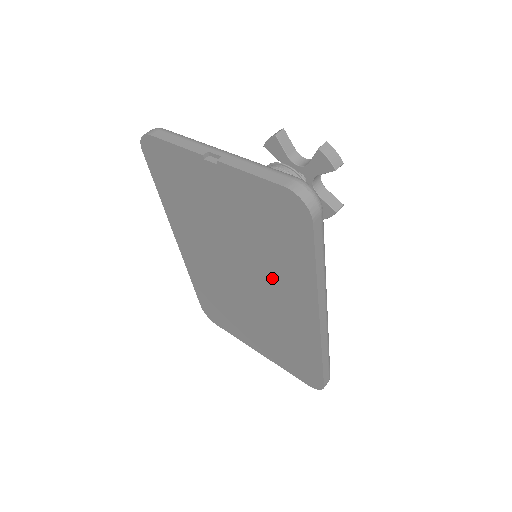
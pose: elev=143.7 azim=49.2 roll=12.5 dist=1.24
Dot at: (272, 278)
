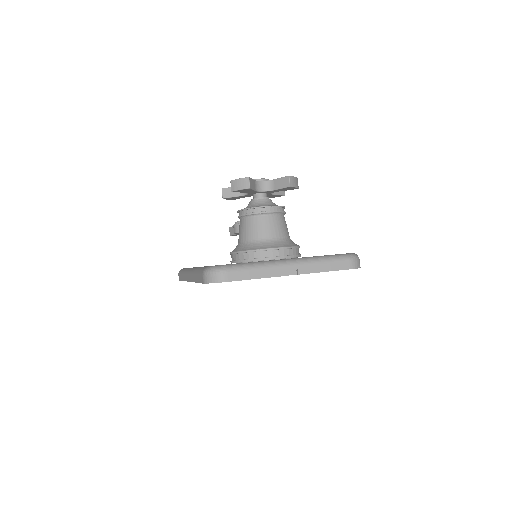
Dot at: occluded
